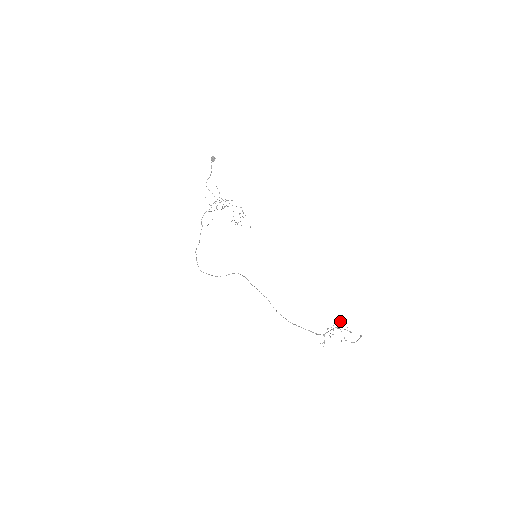
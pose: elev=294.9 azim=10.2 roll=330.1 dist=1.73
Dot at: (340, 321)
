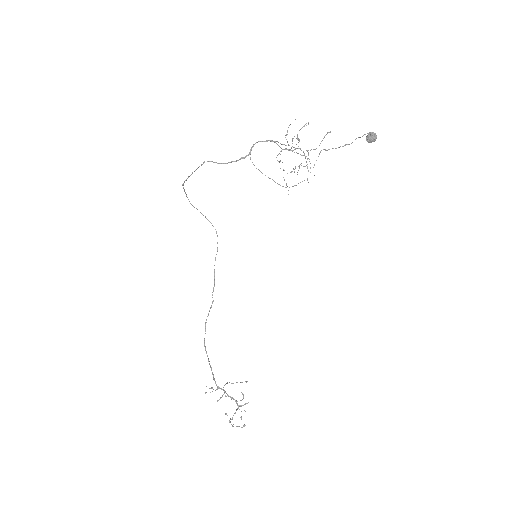
Dot at: (246, 403)
